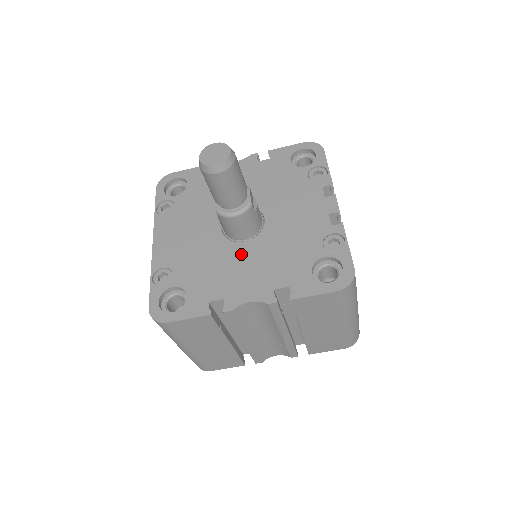
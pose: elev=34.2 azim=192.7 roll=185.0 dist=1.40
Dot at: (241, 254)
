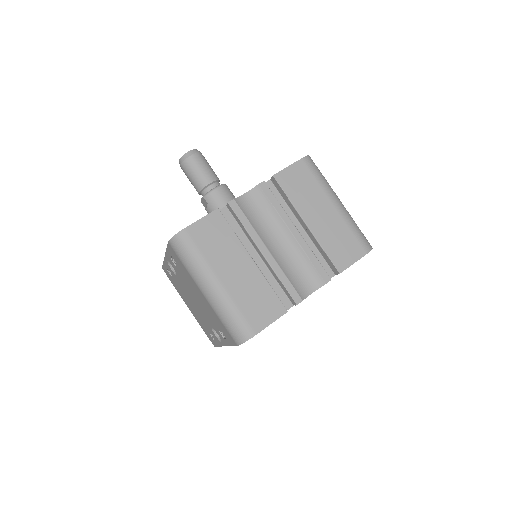
Dot at: occluded
